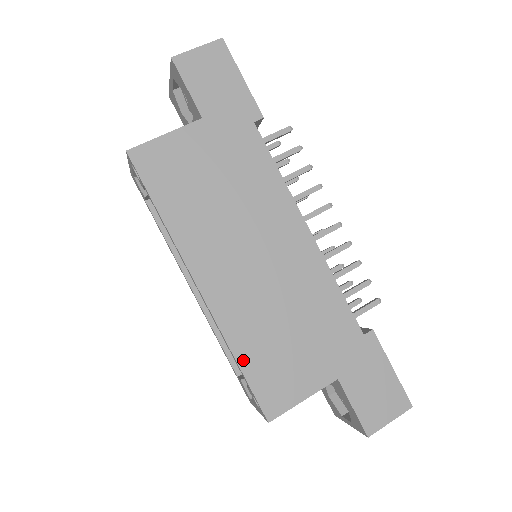
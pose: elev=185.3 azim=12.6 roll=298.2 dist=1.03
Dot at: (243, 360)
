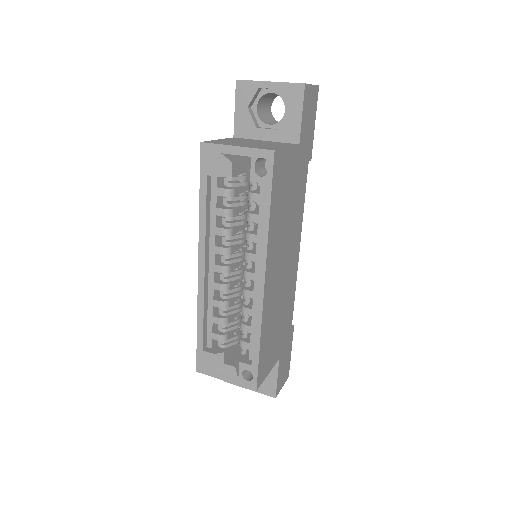
Dot at: (262, 343)
